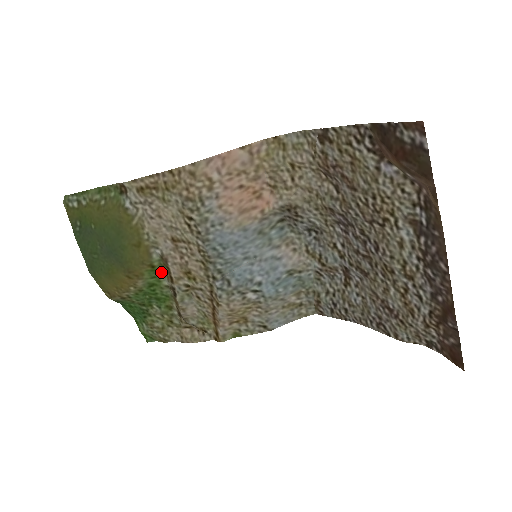
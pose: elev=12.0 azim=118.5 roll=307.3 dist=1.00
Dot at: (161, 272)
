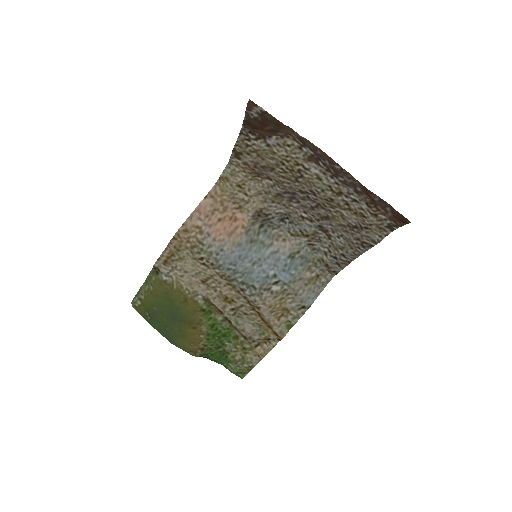
Dot at: (212, 312)
